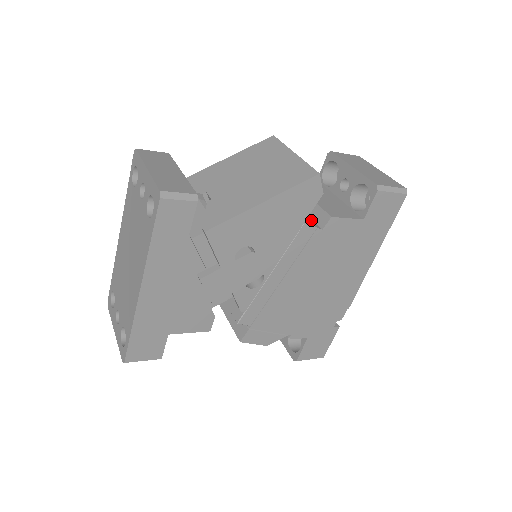
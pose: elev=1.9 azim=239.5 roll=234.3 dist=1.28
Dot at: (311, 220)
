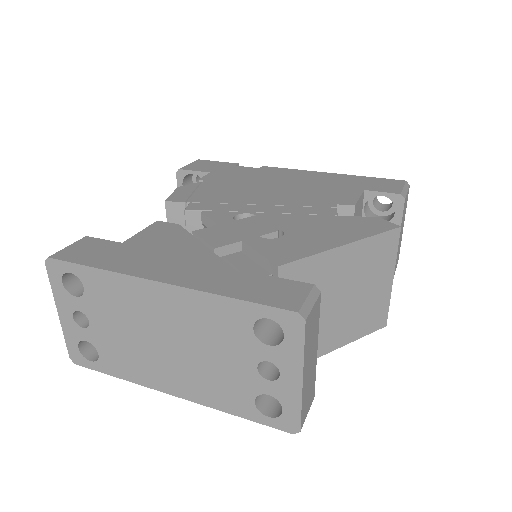
Dot at: occluded
